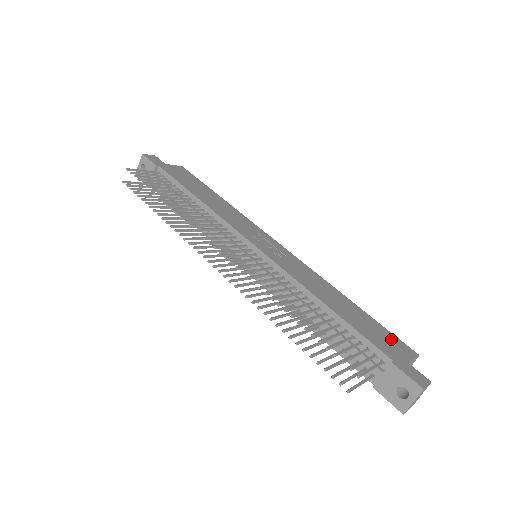
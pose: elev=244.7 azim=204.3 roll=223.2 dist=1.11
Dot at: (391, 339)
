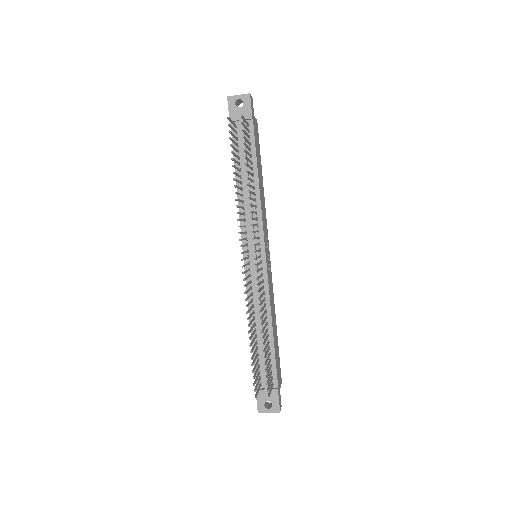
Dot at: (279, 367)
